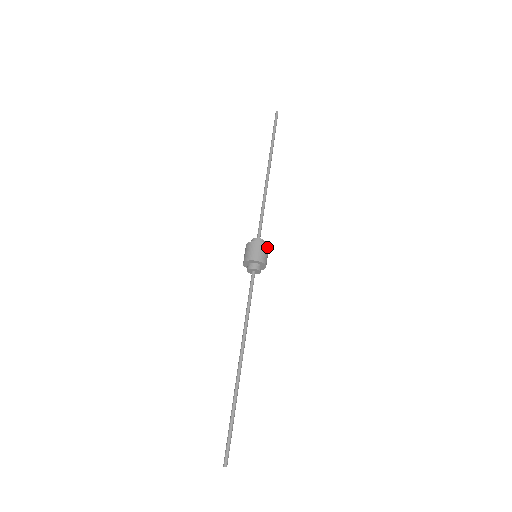
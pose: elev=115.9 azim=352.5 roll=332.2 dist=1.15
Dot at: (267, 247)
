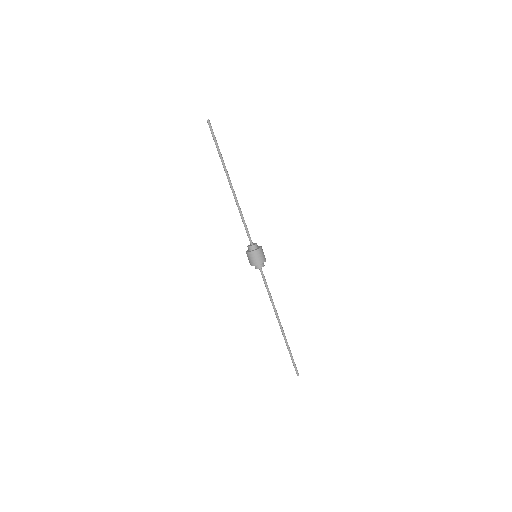
Dot at: (259, 250)
